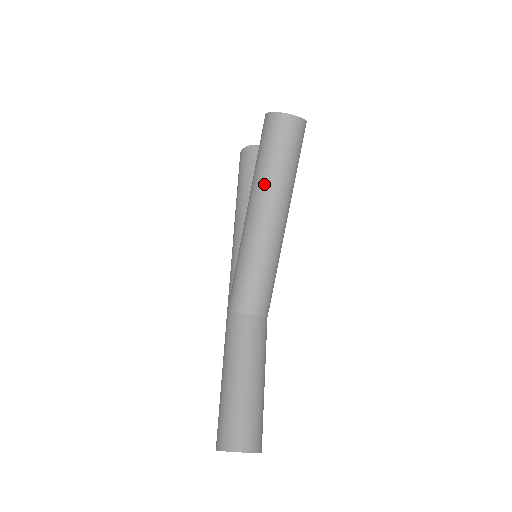
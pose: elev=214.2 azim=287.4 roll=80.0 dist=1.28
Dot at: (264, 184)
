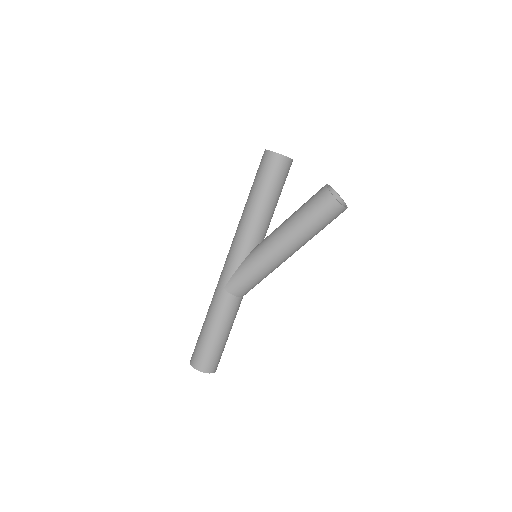
Dot at: (301, 239)
